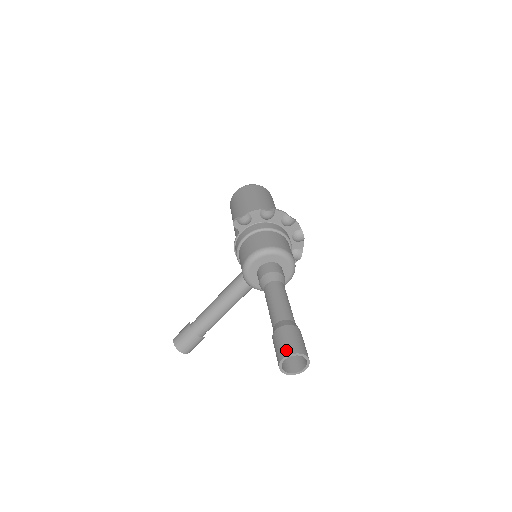
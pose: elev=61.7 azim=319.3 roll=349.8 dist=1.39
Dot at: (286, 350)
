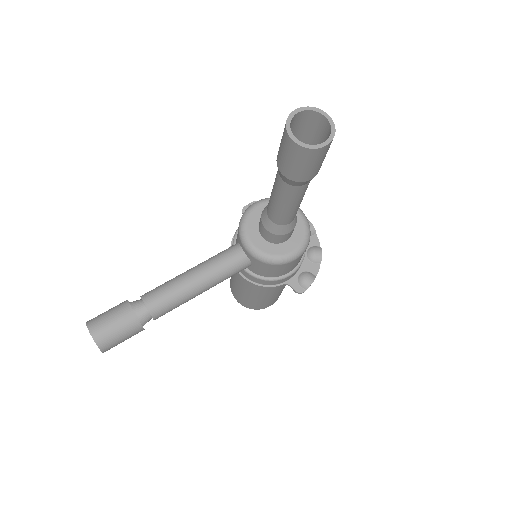
Dot at: (302, 113)
